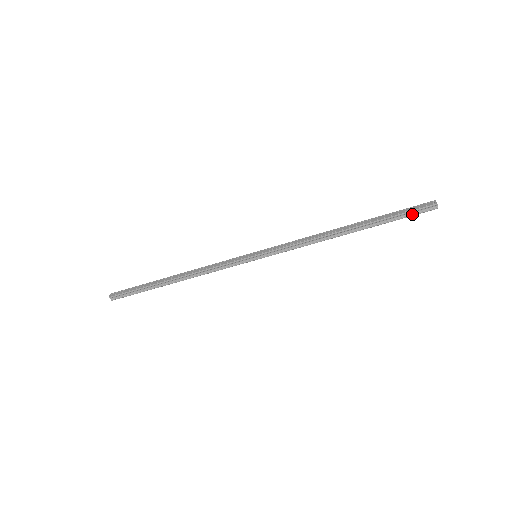
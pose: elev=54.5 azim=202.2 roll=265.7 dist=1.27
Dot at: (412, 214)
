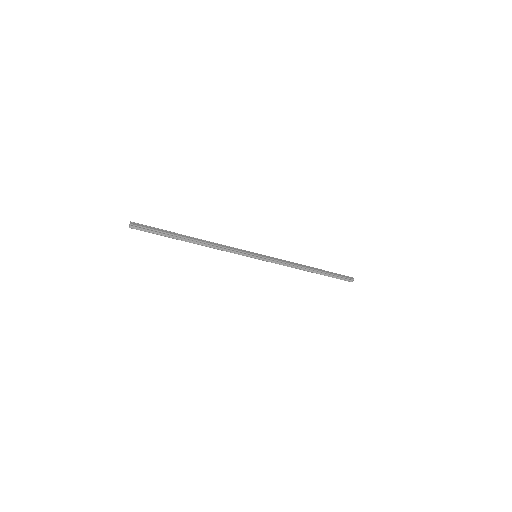
Dot at: (342, 279)
